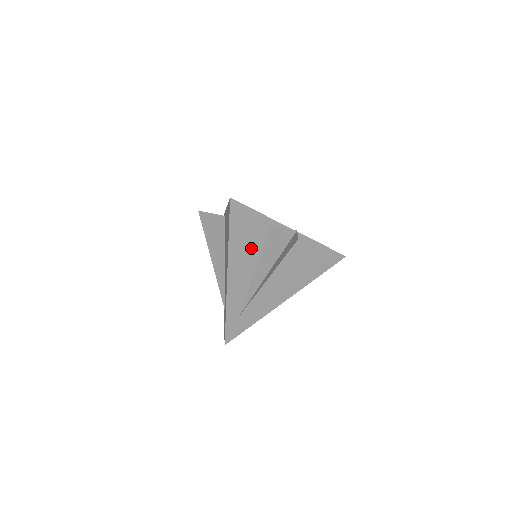
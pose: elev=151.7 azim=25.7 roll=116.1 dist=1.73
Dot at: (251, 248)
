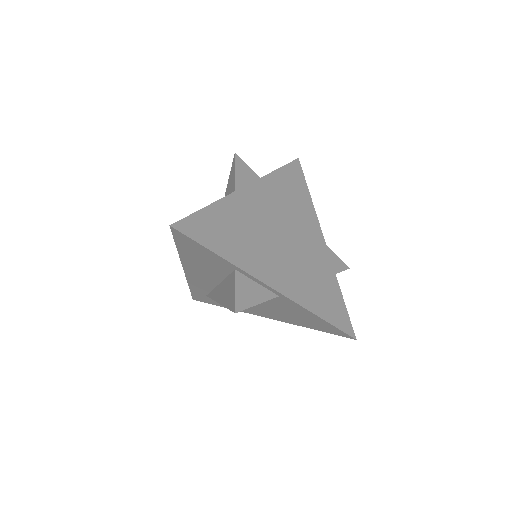
Dot at: (210, 269)
